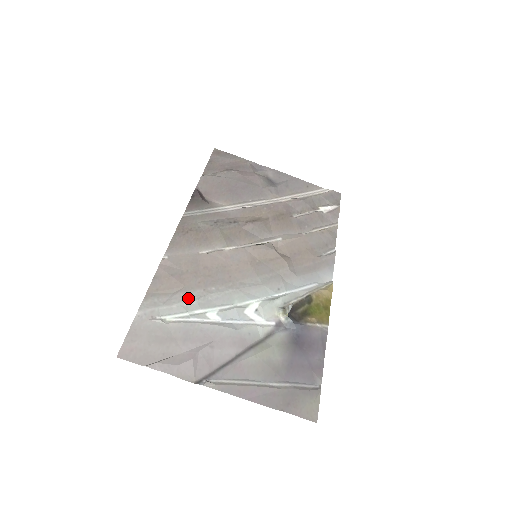
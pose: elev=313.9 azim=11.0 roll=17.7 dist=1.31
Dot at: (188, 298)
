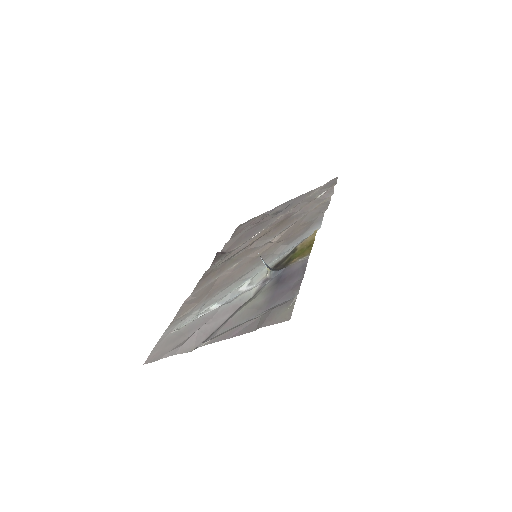
Dot at: (199, 308)
